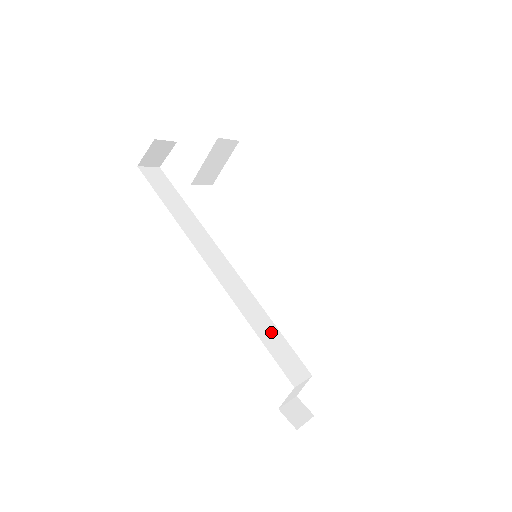
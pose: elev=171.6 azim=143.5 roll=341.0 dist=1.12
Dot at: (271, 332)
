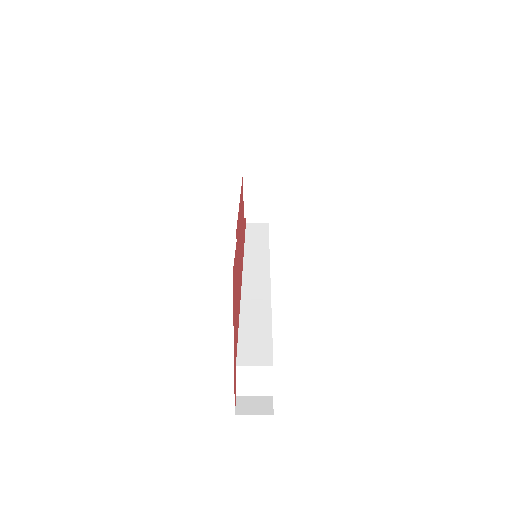
Dot at: (259, 325)
